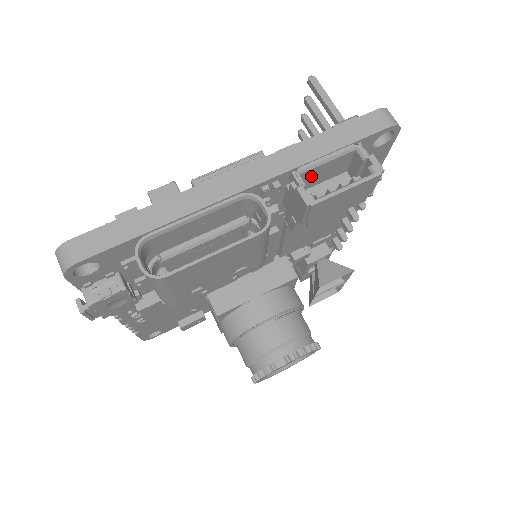
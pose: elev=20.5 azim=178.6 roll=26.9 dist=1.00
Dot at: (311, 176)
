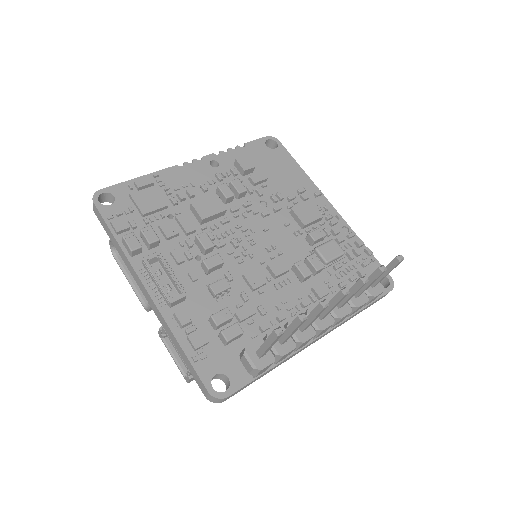
Dot at: occluded
